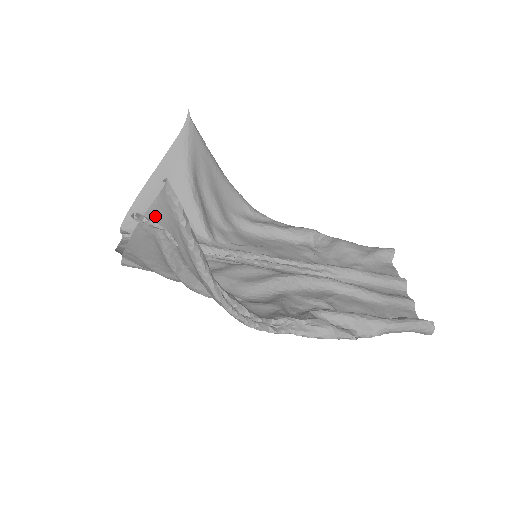
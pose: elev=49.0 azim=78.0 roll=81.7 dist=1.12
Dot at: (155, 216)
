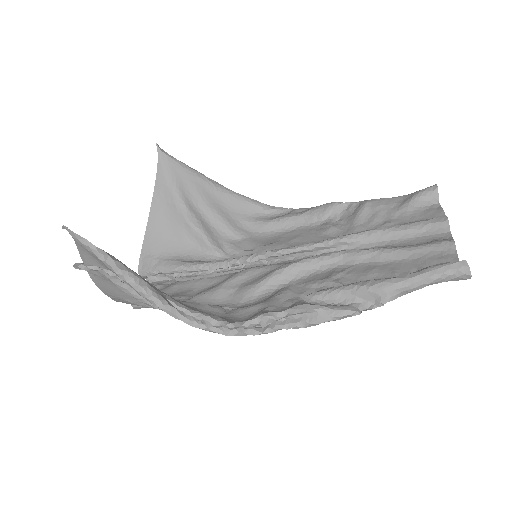
Dot at: (88, 260)
